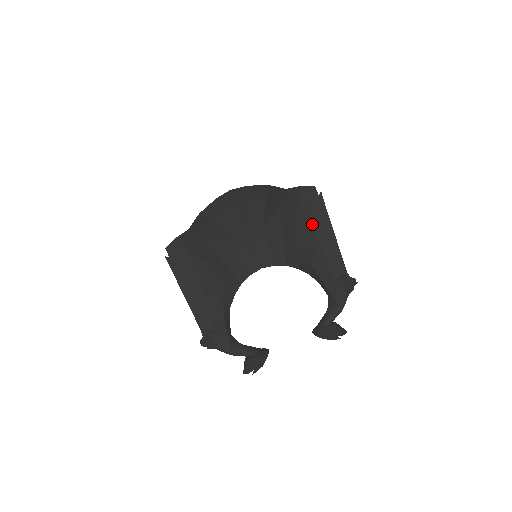
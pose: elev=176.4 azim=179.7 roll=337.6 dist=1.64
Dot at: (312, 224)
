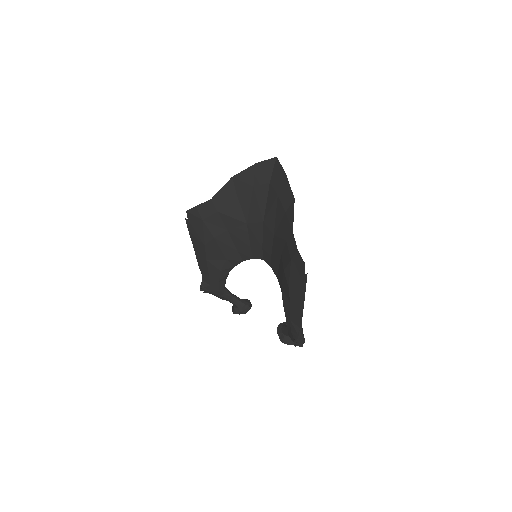
Dot at: (291, 286)
